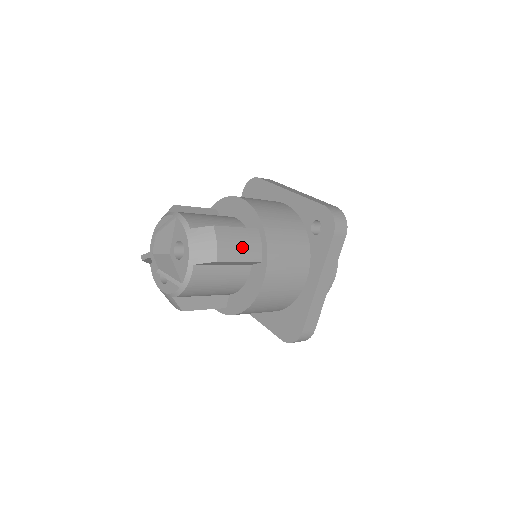
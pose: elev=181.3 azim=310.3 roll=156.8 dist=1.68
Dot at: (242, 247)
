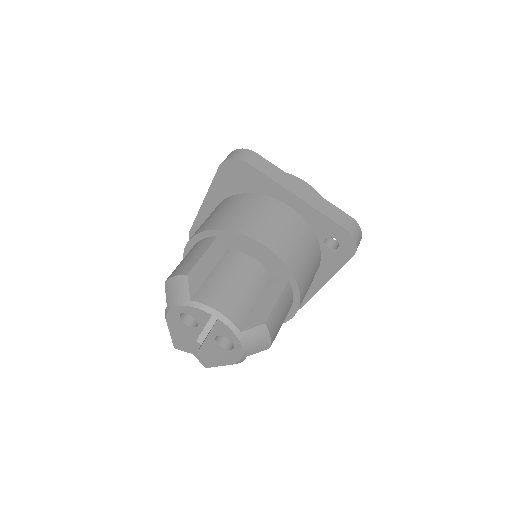
Dot at: (283, 315)
